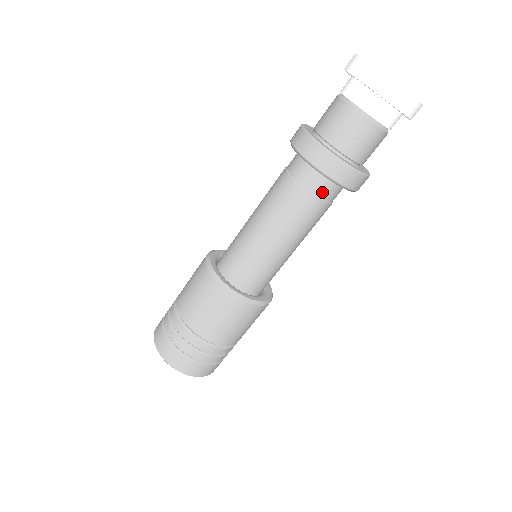
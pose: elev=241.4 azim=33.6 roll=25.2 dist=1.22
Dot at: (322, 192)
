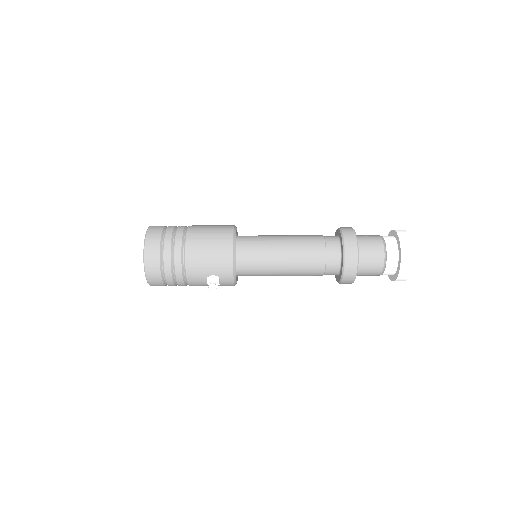
Dot at: (328, 237)
